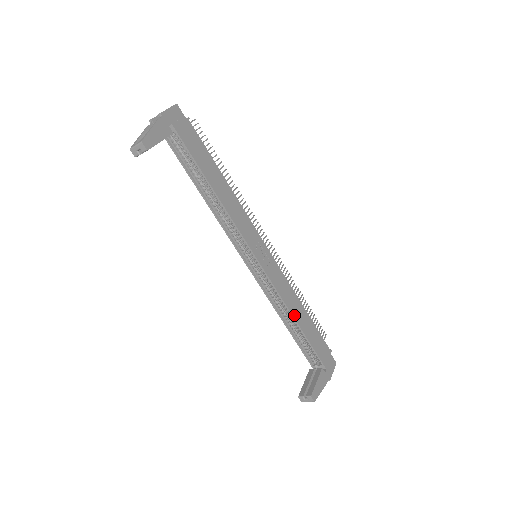
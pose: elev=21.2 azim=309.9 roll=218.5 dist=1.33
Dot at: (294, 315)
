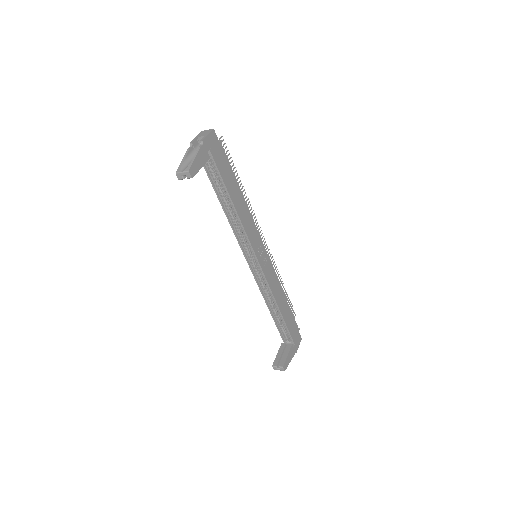
Dot at: (278, 304)
